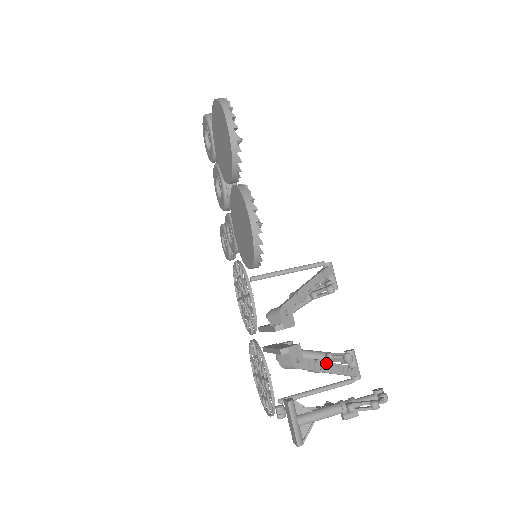
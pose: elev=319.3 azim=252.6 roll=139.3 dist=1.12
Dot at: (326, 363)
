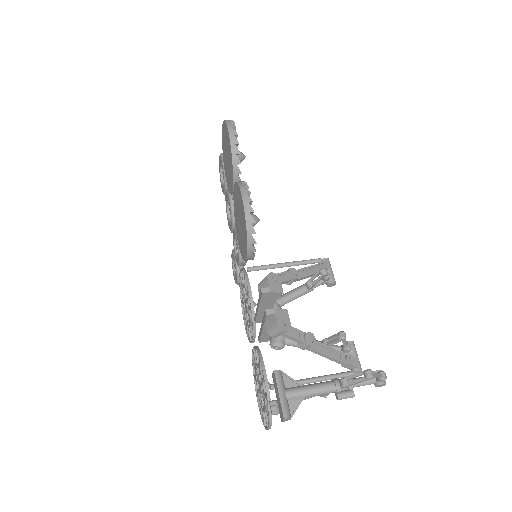
Dot at: (320, 343)
